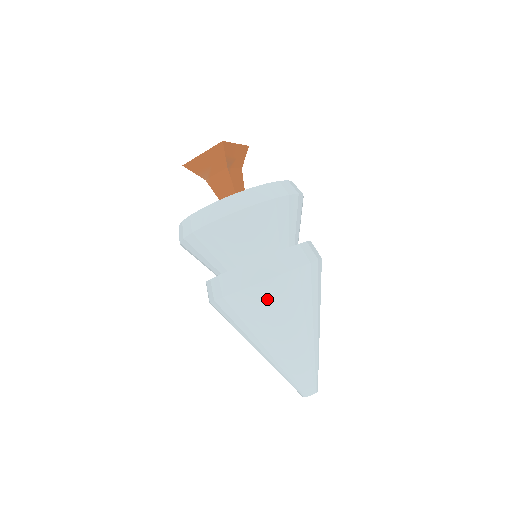
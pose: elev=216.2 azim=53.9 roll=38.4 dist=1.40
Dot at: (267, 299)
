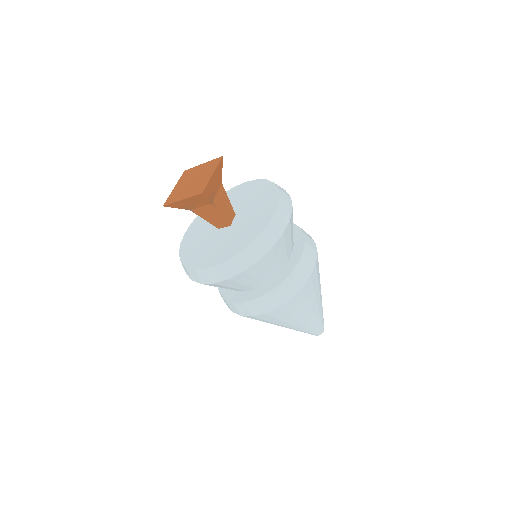
Dot at: (280, 314)
